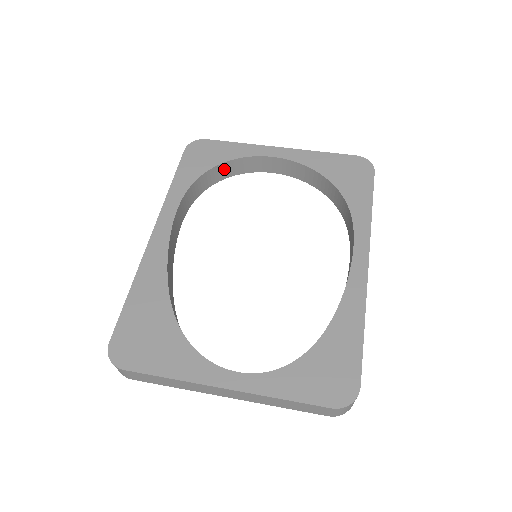
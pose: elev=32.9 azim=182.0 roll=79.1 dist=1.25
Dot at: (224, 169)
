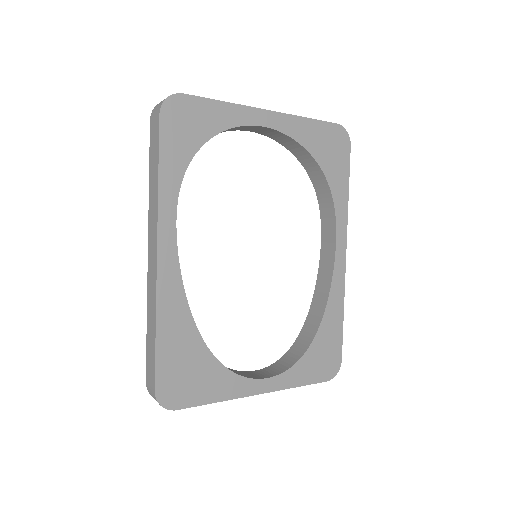
Dot at: occluded
